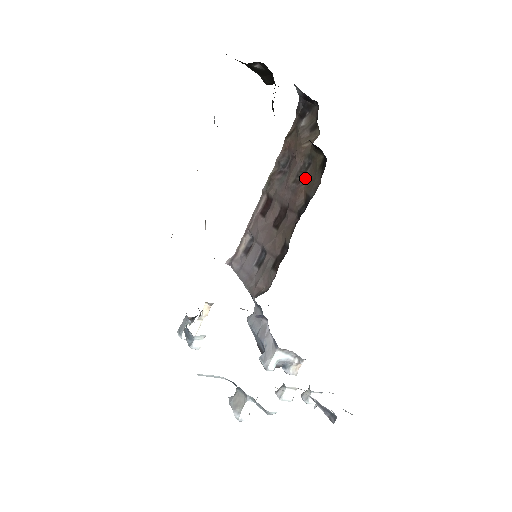
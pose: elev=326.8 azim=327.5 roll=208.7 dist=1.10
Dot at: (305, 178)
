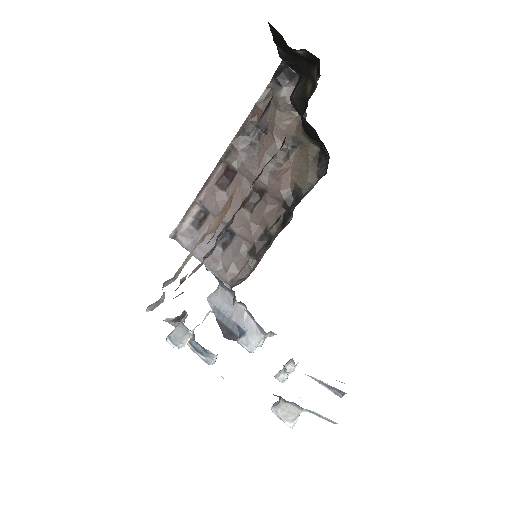
Dot at: (289, 163)
